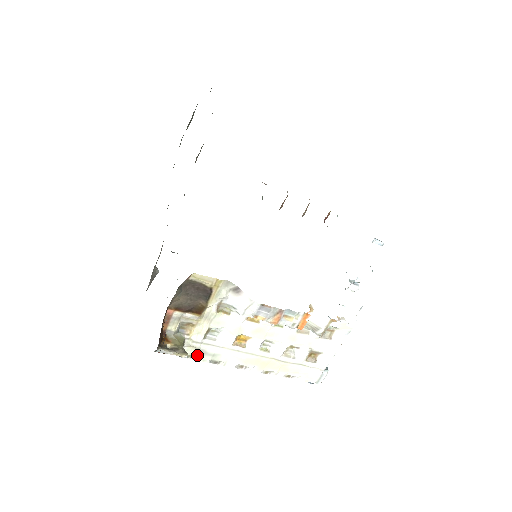
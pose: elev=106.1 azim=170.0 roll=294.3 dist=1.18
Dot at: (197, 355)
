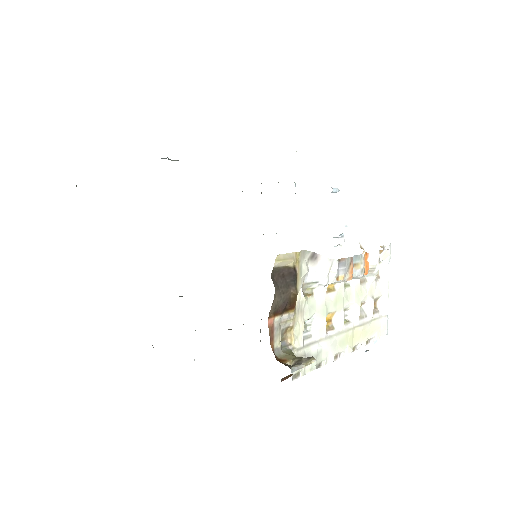
Dot at: (304, 367)
